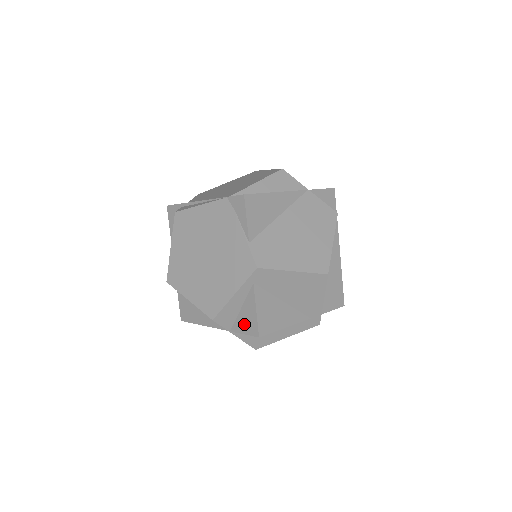
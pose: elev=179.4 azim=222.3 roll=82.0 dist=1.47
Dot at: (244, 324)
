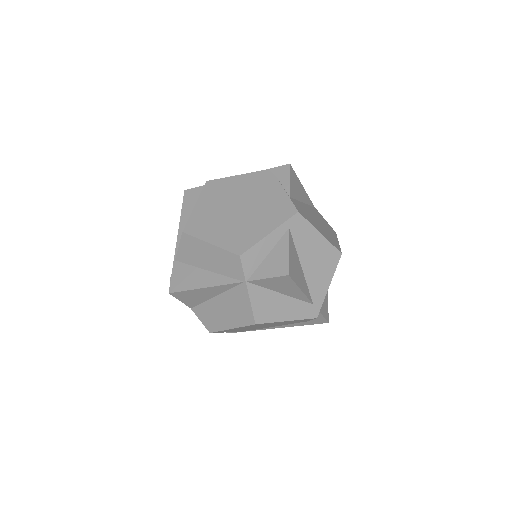
Dot at: (269, 268)
